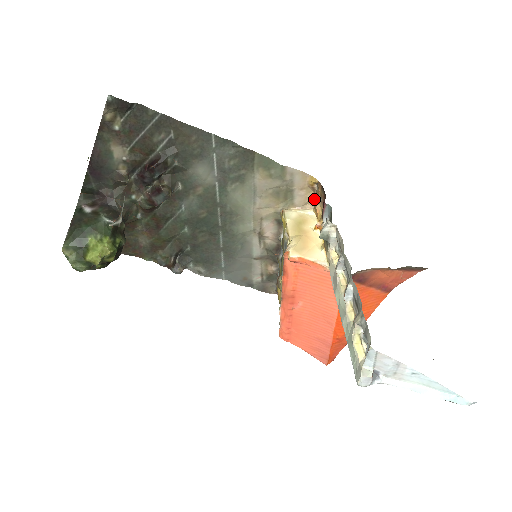
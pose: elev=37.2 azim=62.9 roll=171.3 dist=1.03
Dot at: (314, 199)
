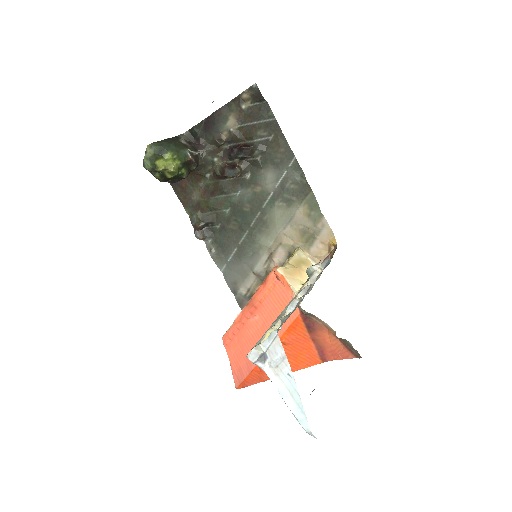
Dot at: occluded
